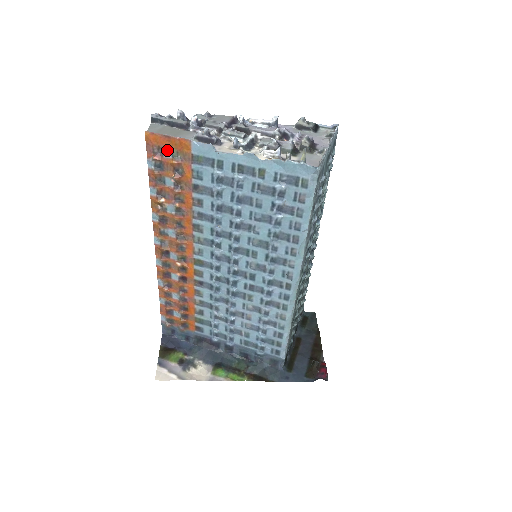
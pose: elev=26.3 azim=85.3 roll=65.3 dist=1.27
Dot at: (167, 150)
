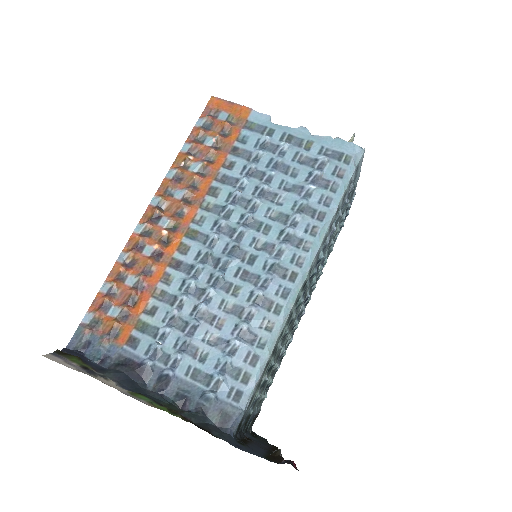
Dot at: (224, 114)
